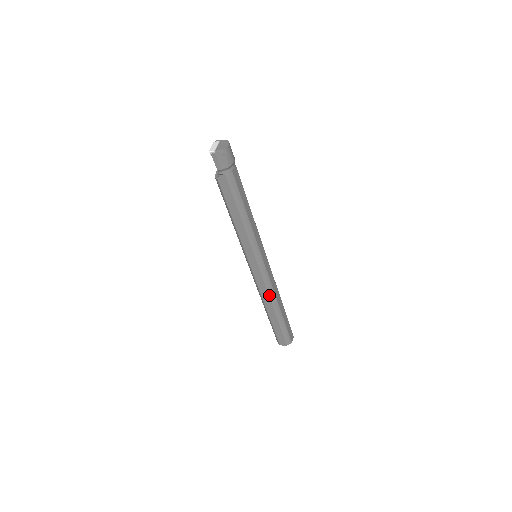
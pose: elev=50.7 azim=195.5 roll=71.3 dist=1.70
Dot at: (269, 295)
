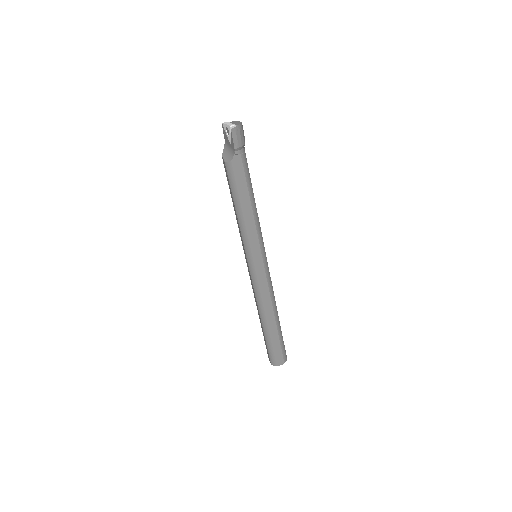
Dot at: (271, 300)
